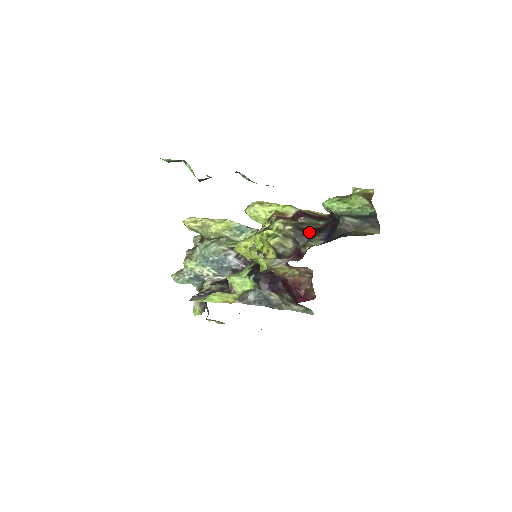
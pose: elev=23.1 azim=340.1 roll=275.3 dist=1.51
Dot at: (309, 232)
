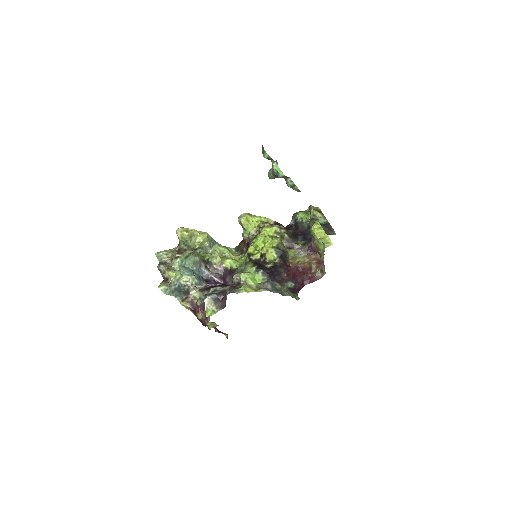
Dot at: (293, 235)
